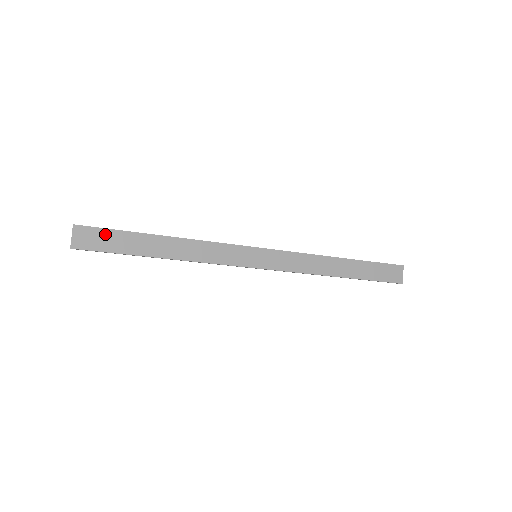
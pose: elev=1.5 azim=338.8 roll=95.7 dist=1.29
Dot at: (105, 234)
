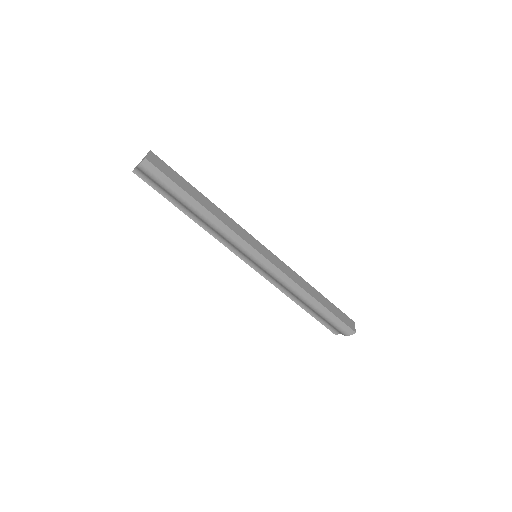
Dot at: (168, 168)
